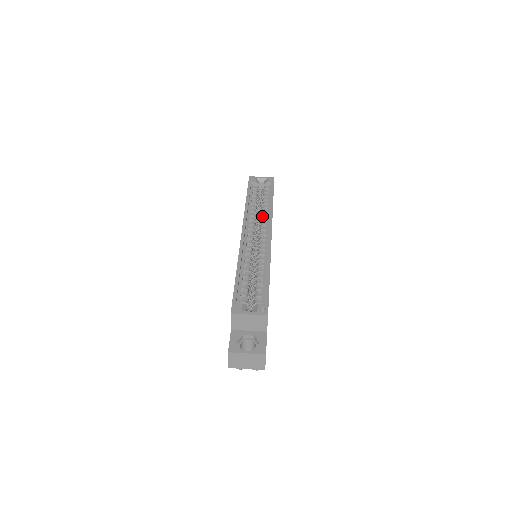
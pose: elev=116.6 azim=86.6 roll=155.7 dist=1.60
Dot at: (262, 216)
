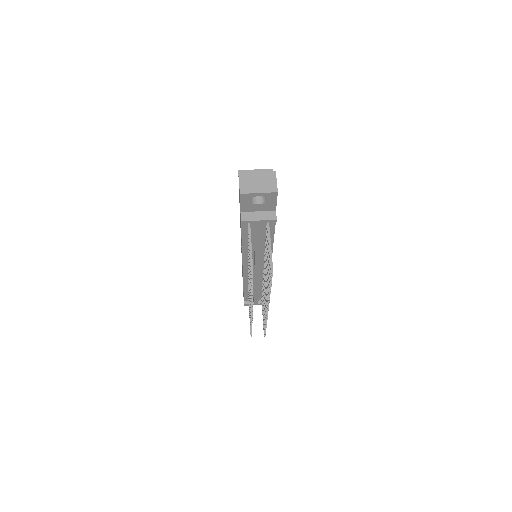
Dot at: occluded
